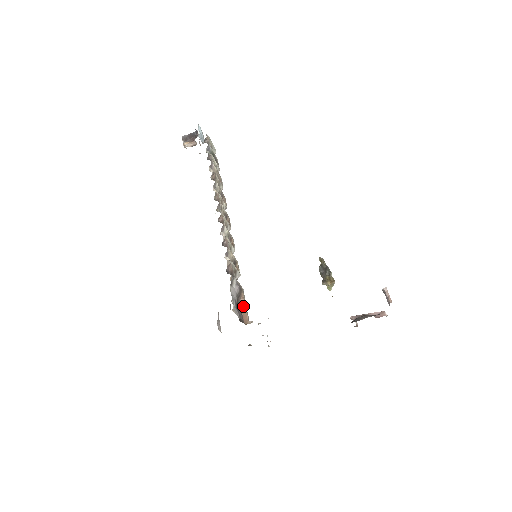
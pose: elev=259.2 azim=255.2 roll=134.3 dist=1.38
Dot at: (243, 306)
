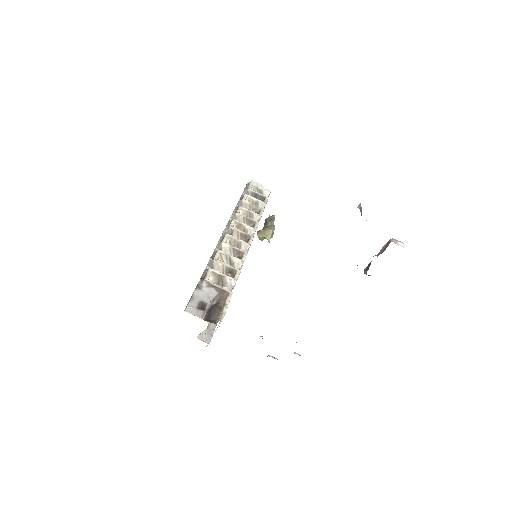
Dot at: (223, 307)
